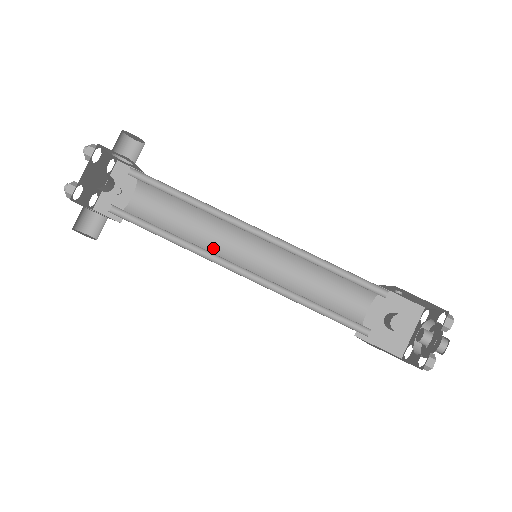
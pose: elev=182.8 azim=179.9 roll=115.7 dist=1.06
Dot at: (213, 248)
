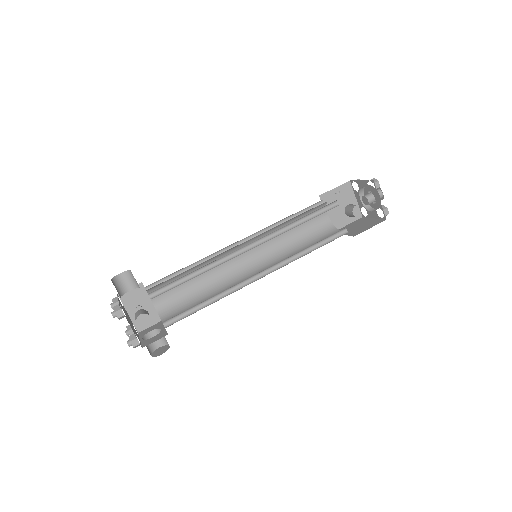
Dot at: (225, 276)
